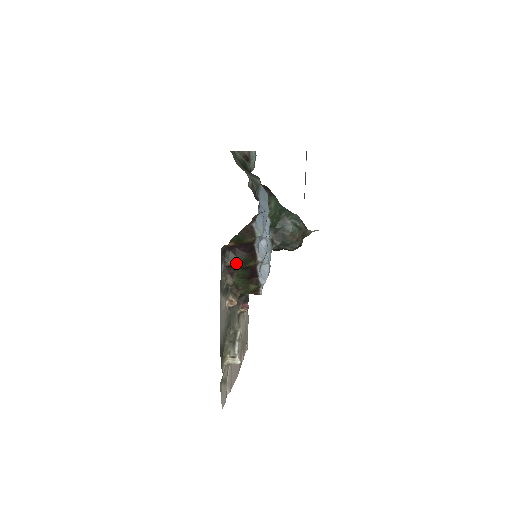
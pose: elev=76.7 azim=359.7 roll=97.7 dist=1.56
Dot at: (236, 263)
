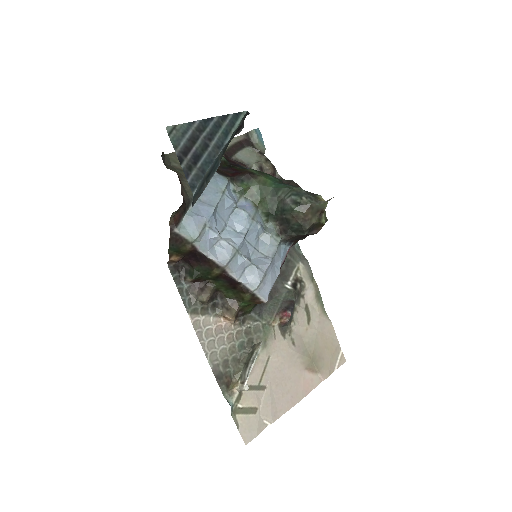
Dot at: (194, 276)
